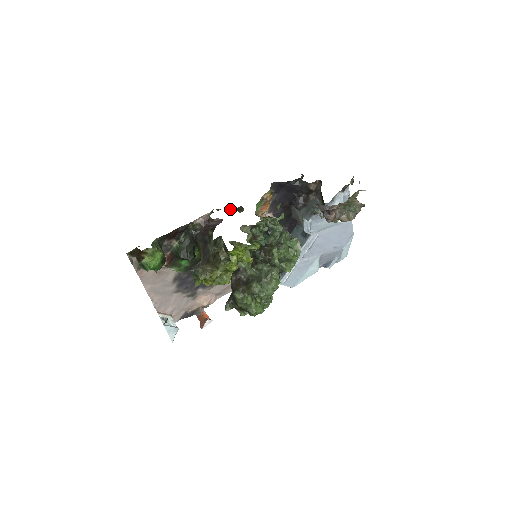
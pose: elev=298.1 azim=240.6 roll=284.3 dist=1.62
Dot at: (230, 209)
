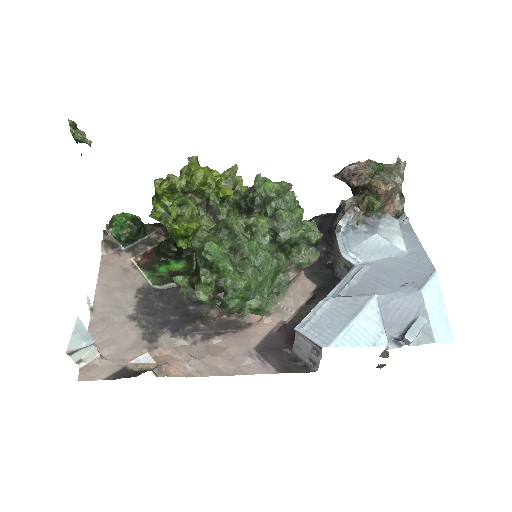
Dot at: occluded
